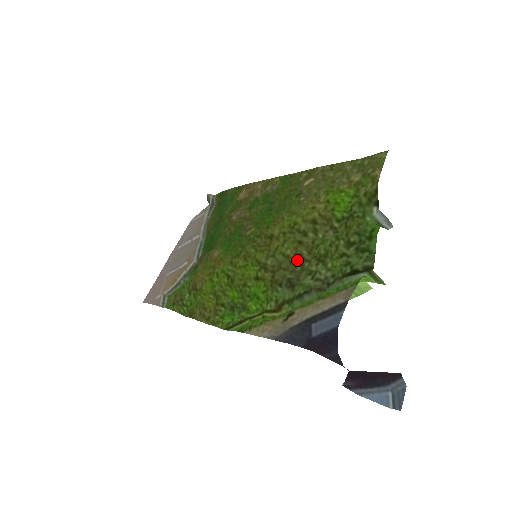
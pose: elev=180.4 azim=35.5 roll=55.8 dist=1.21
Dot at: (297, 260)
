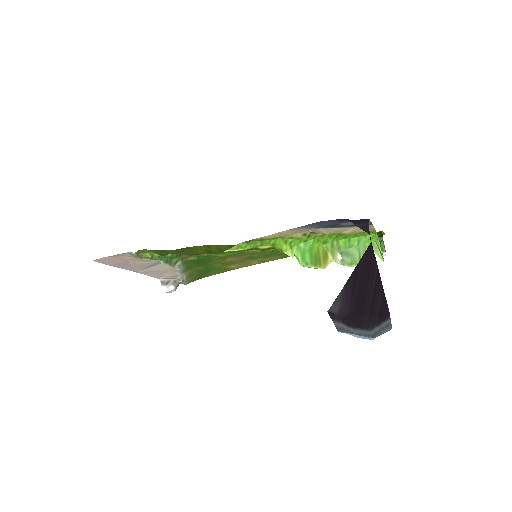
Dot at: occluded
